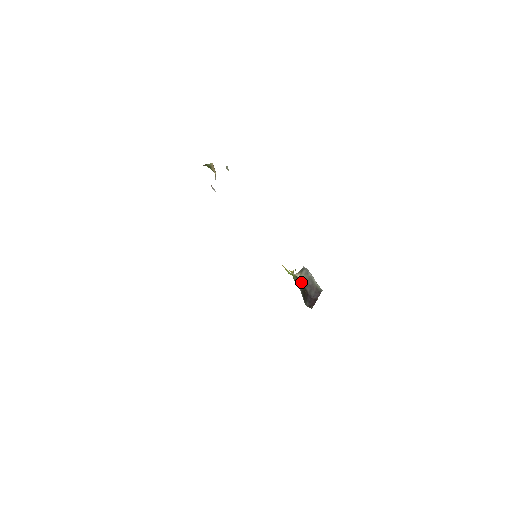
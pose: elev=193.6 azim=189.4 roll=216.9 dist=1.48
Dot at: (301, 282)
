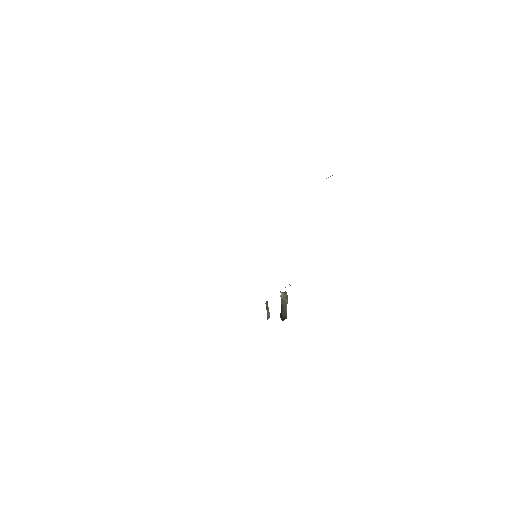
Dot at: (281, 299)
